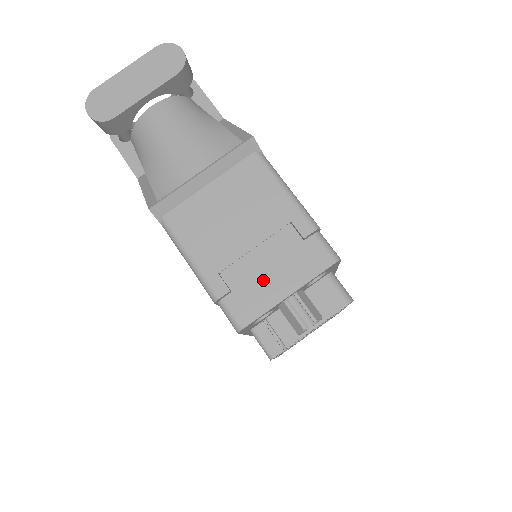
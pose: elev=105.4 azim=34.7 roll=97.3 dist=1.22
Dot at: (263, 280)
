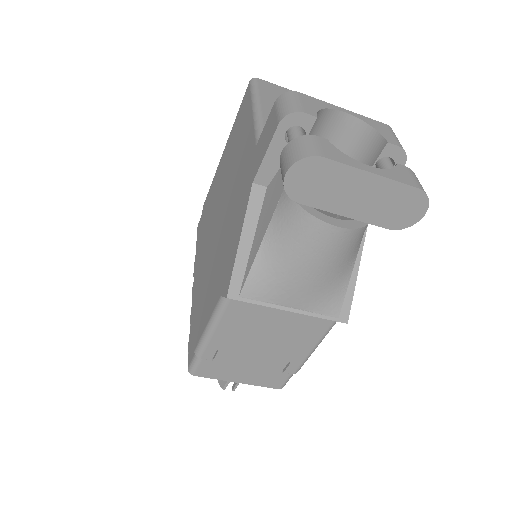
Dot at: (236, 369)
